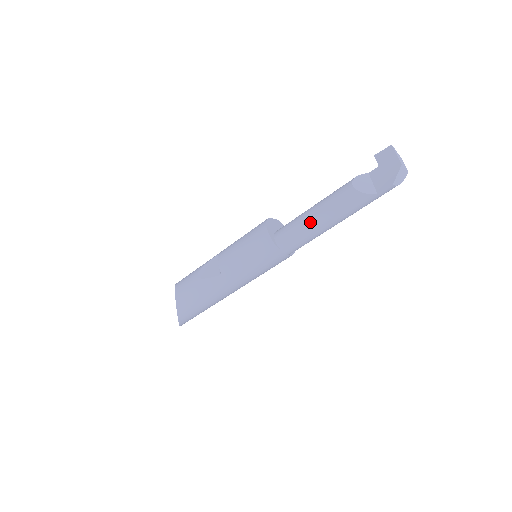
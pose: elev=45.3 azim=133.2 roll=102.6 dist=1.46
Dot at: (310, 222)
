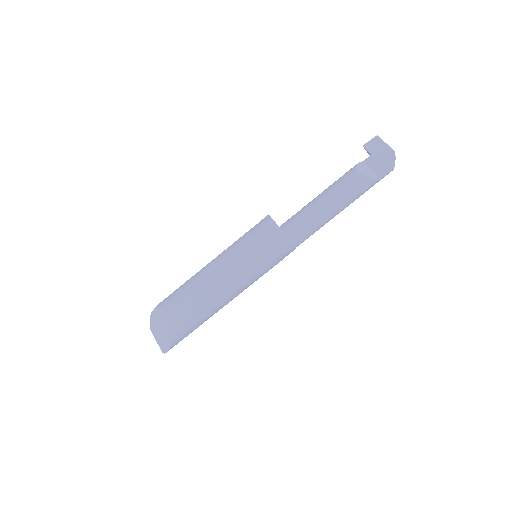
Dot at: (322, 211)
